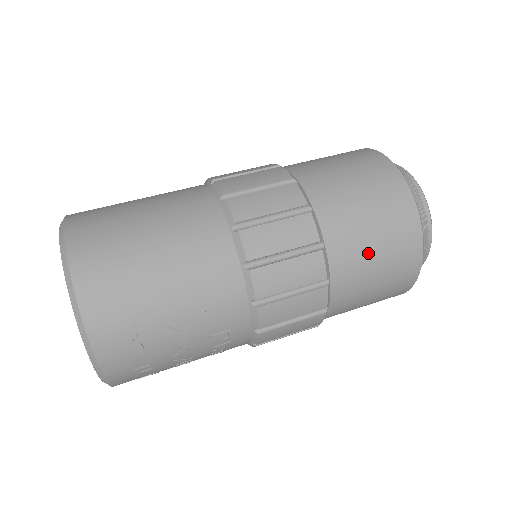
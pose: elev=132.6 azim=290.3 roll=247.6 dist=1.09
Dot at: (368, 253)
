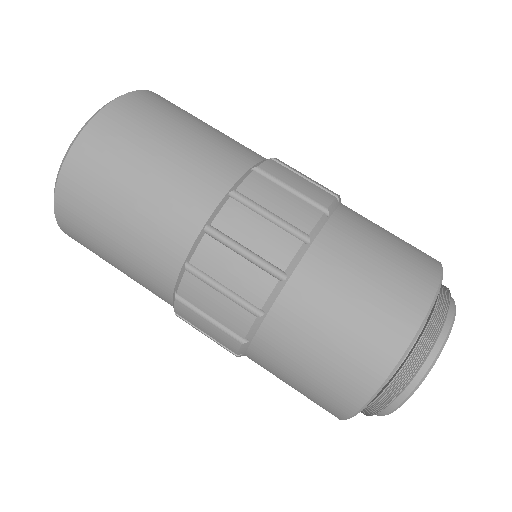
Dot at: occluded
